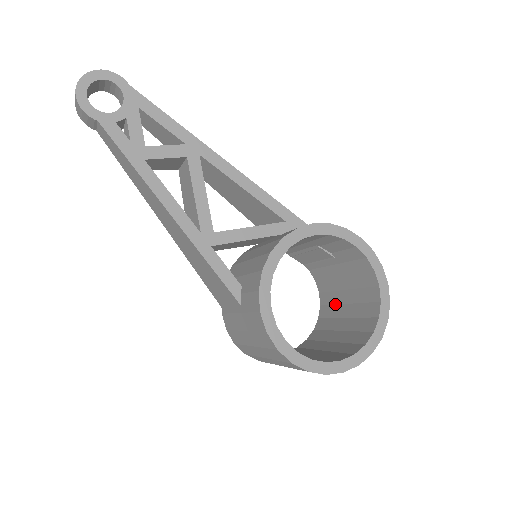
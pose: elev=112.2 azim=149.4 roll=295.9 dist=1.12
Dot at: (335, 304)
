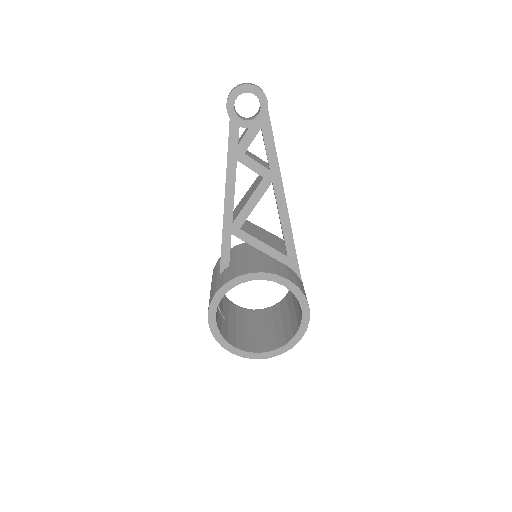
Dot at: (281, 312)
